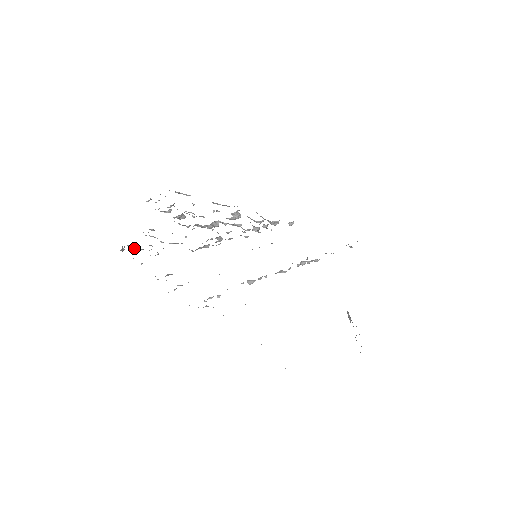
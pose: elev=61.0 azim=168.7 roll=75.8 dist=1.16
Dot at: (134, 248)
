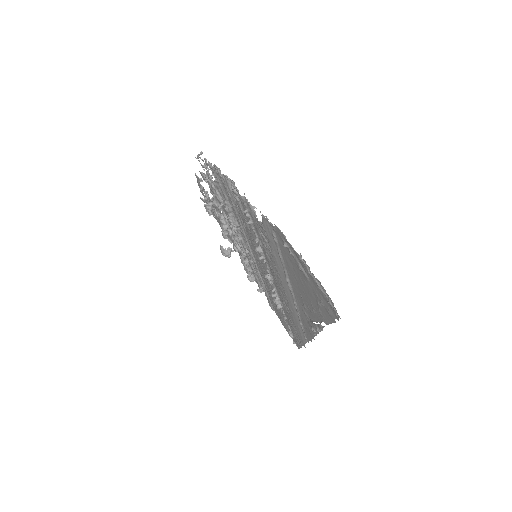
Dot at: (205, 164)
